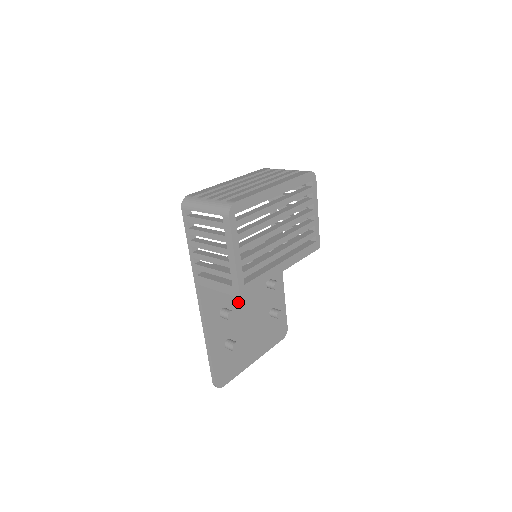
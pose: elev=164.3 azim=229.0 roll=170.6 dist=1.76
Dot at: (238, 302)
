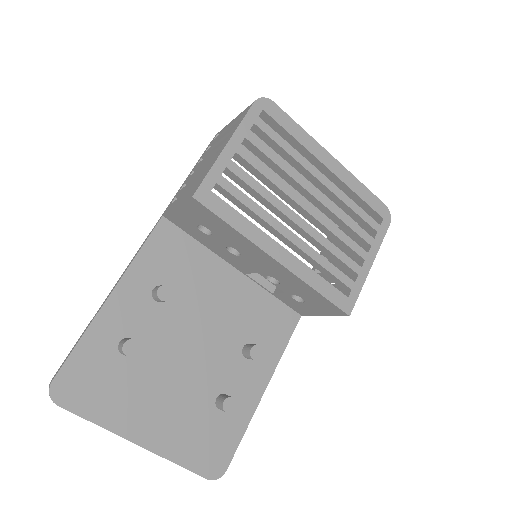
Dot at: (189, 311)
